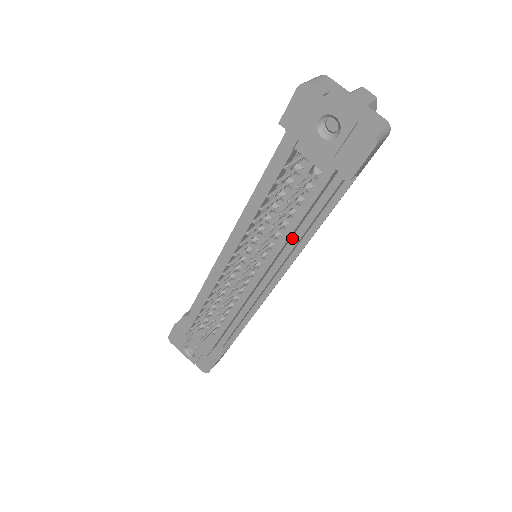
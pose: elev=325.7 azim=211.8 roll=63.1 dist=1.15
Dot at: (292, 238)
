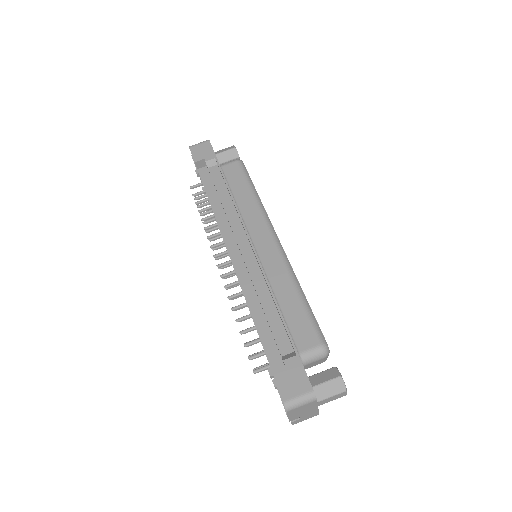
Dot at: occluded
